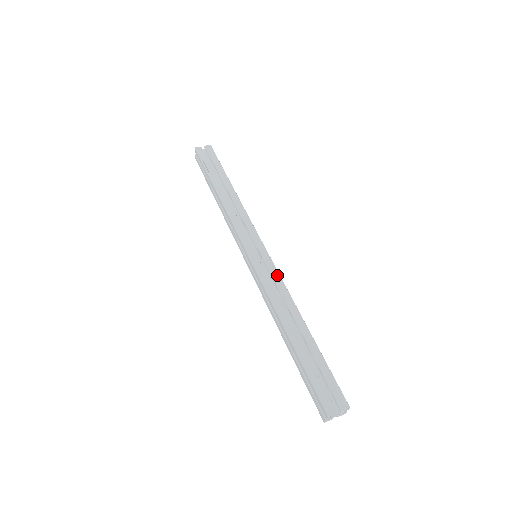
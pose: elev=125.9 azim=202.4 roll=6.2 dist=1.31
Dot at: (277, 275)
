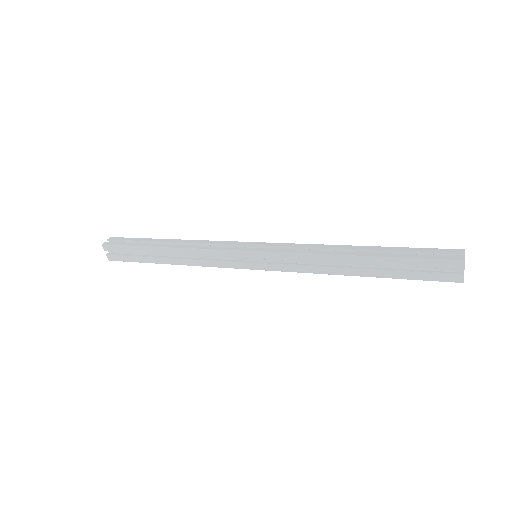
Dot at: occluded
